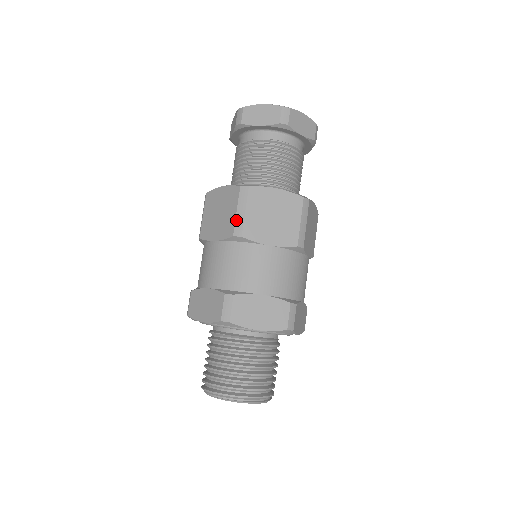
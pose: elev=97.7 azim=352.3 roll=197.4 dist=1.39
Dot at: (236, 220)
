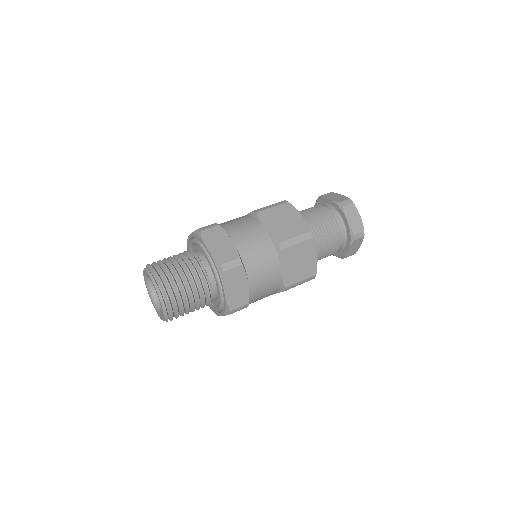
Dot at: occluded
